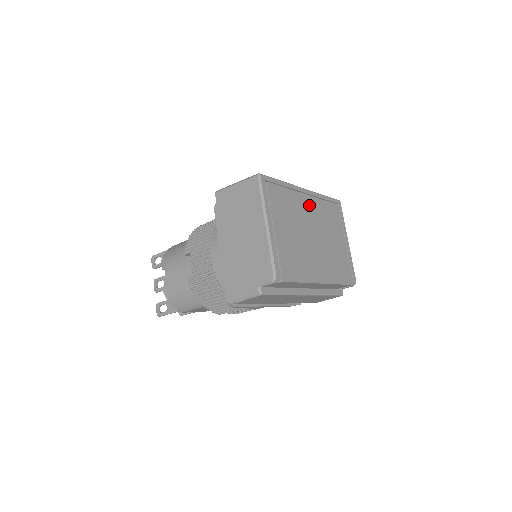
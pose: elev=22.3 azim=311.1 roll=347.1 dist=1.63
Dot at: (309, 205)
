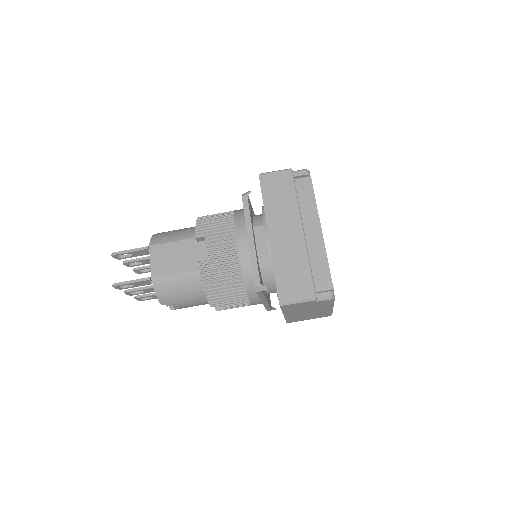
Dot at: occluded
